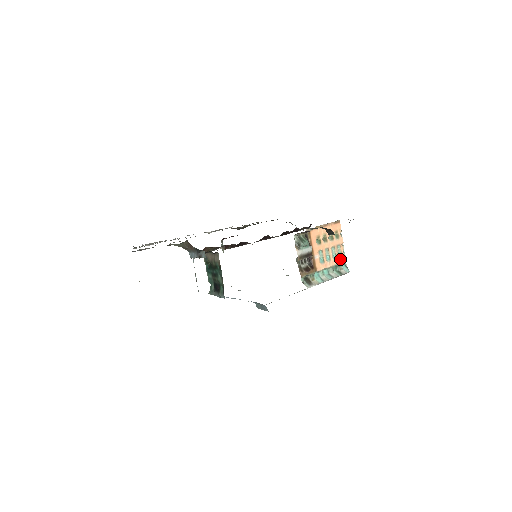
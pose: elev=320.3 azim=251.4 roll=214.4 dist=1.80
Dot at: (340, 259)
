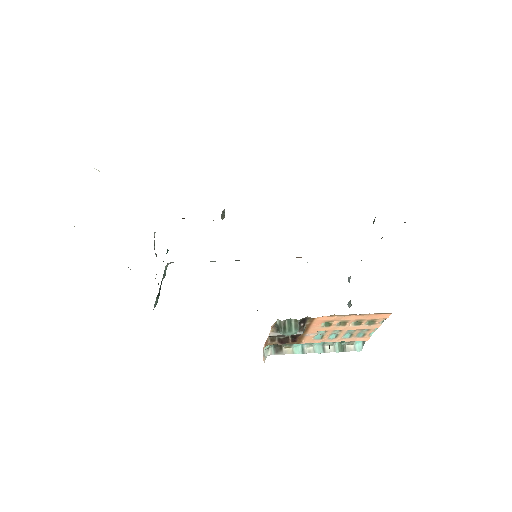
Dot at: (357, 338)
